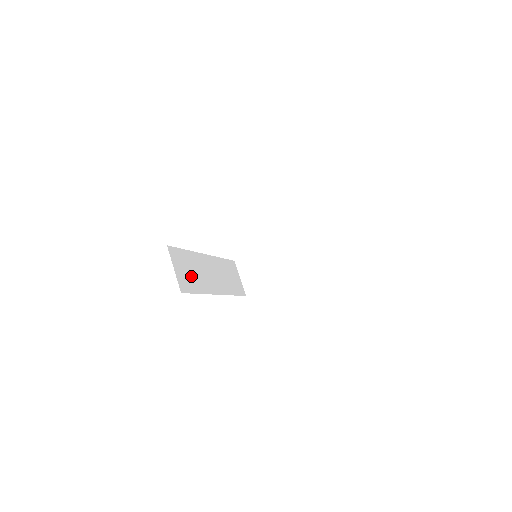
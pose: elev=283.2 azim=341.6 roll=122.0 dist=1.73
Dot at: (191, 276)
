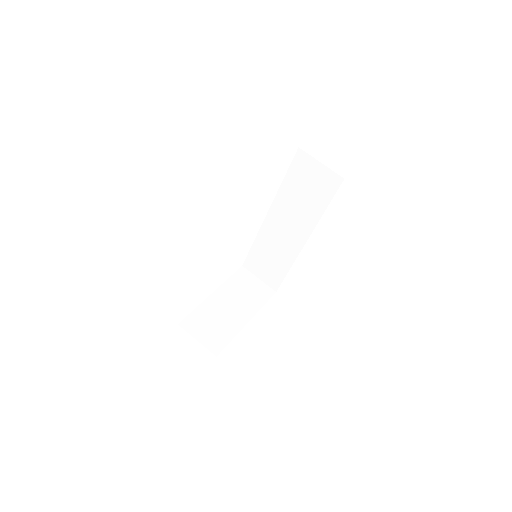
Dot at: occluded
